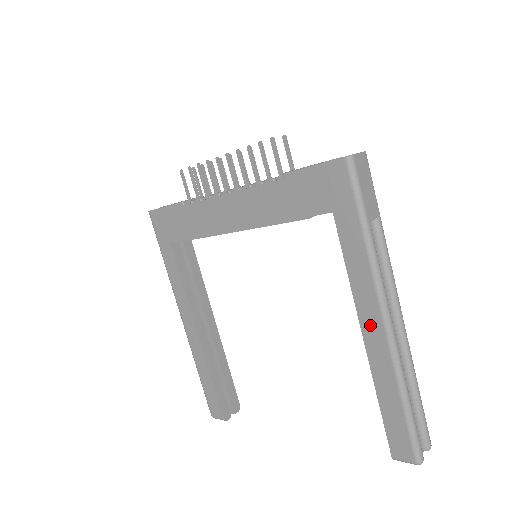
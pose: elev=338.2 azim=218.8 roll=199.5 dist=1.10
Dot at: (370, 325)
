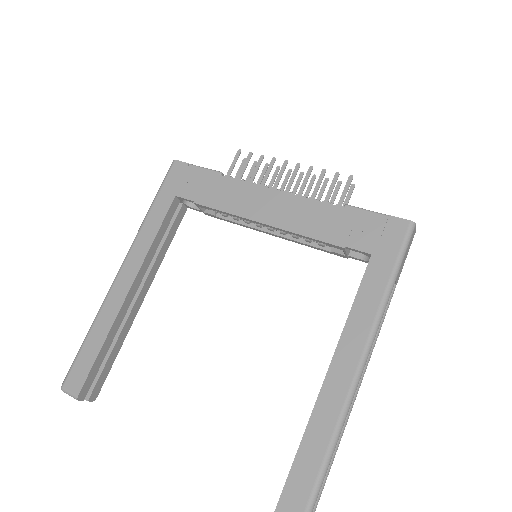
Dot at: (343, 363)
